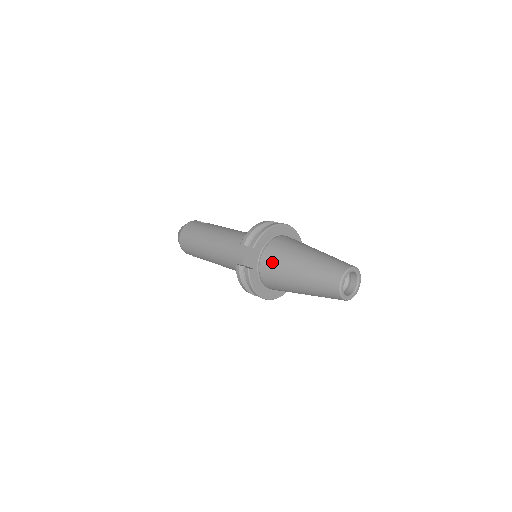
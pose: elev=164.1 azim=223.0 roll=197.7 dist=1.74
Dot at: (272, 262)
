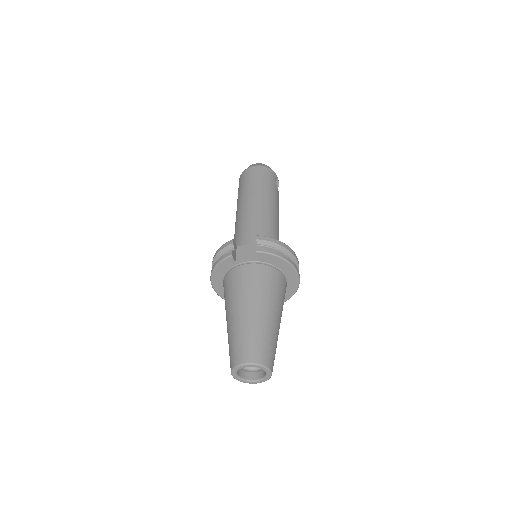
Dot at: (248, 278)
